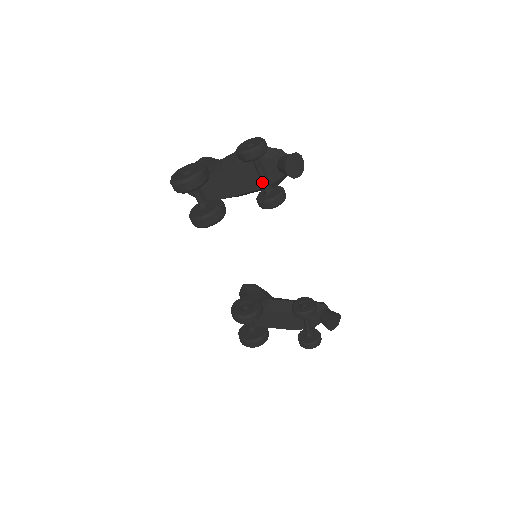
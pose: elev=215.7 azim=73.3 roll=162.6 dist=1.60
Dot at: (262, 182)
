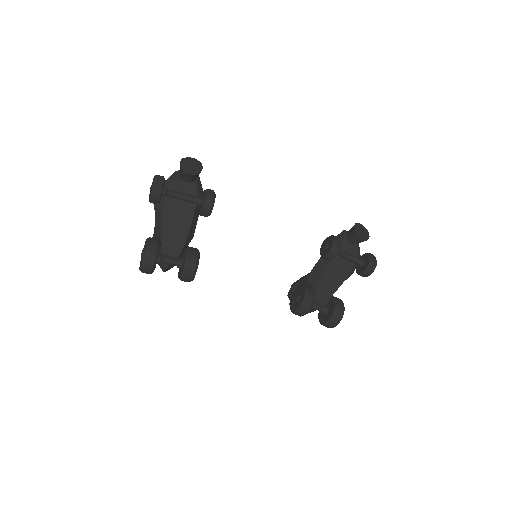
Dot at: (189, 201)
